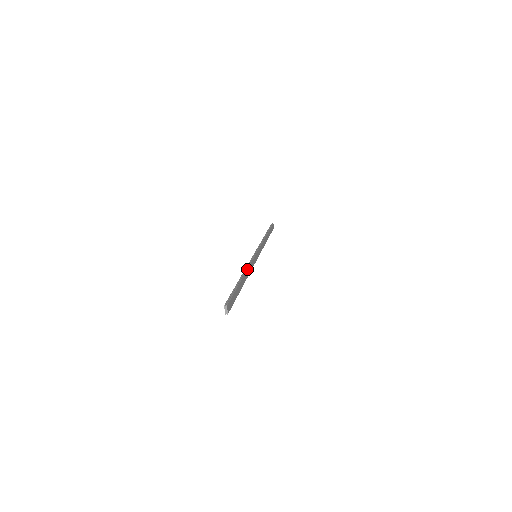
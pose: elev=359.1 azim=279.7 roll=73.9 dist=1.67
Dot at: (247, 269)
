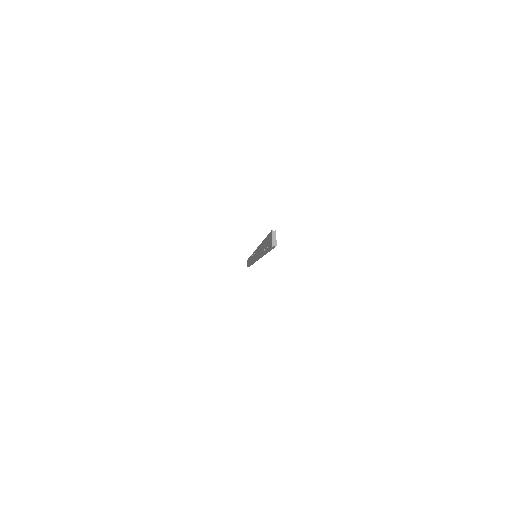
Dot at: occluded
